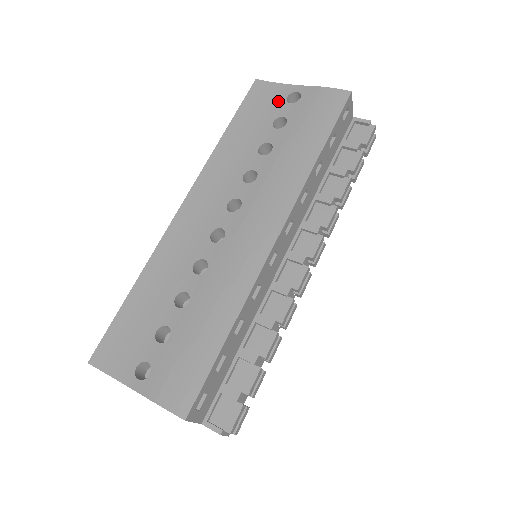
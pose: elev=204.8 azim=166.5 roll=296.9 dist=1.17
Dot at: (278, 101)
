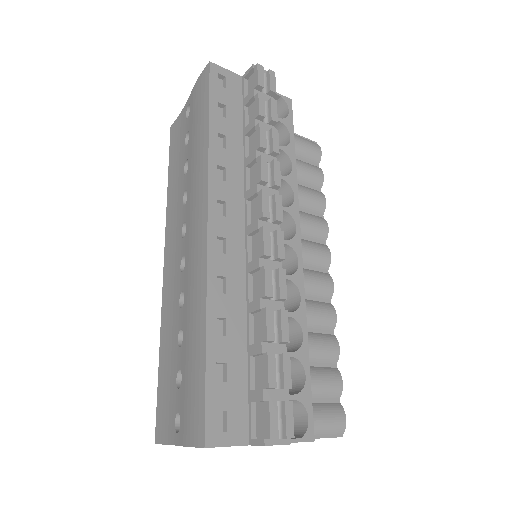
Dot at: (183, 125)
